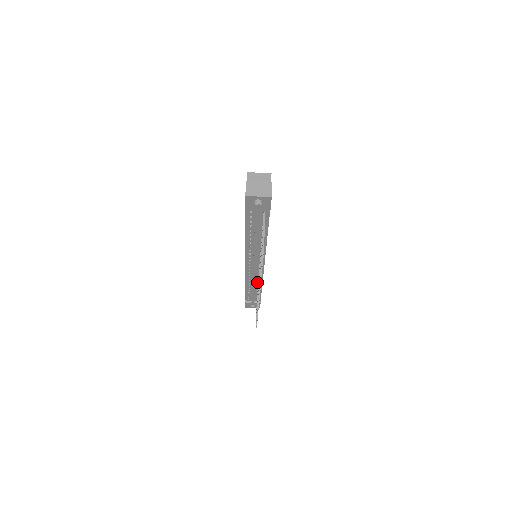
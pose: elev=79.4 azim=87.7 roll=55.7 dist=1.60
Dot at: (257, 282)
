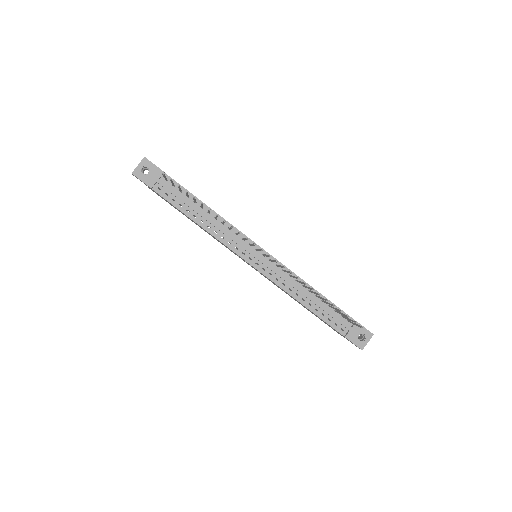
Dot at: (299, 285)
